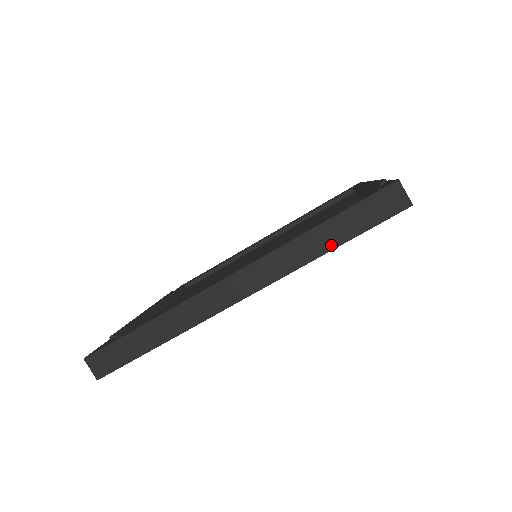
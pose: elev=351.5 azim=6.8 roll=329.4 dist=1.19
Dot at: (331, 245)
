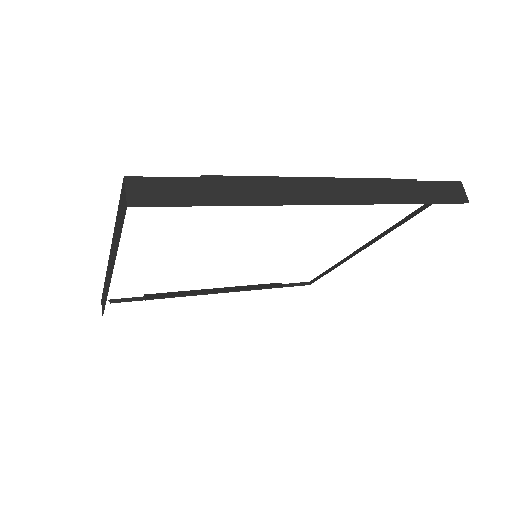
Dot at: (118, 242)
